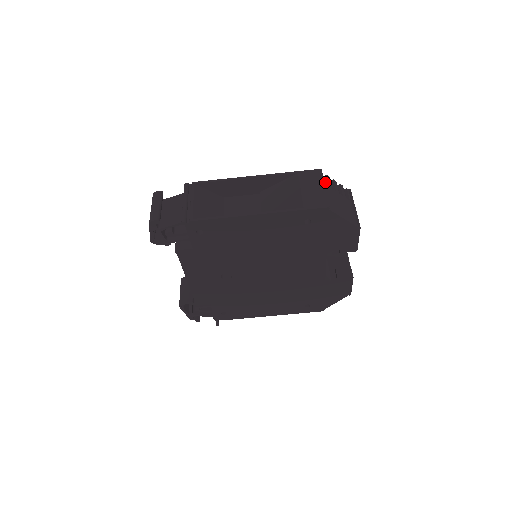
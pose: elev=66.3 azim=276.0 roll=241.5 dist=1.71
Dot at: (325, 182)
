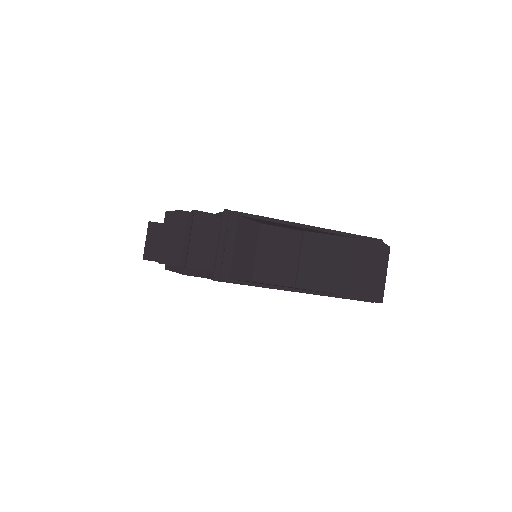
Dot at: occluded
